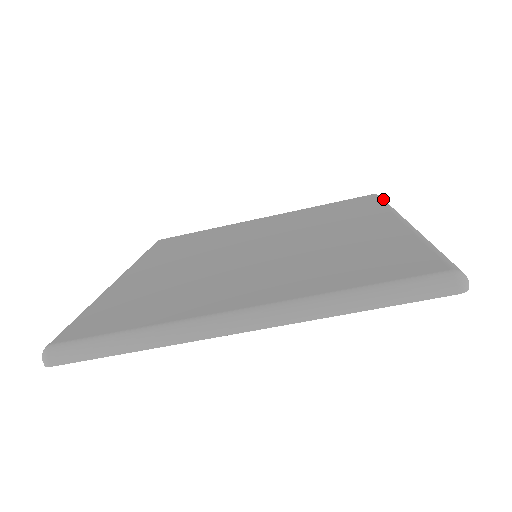
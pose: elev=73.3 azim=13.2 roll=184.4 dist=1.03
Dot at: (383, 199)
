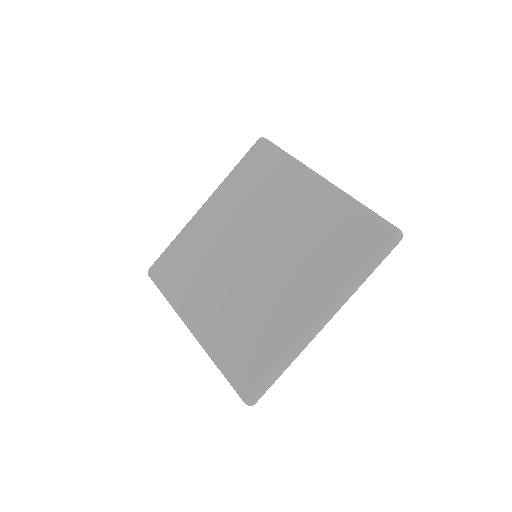
Dot at: (274, 145)
